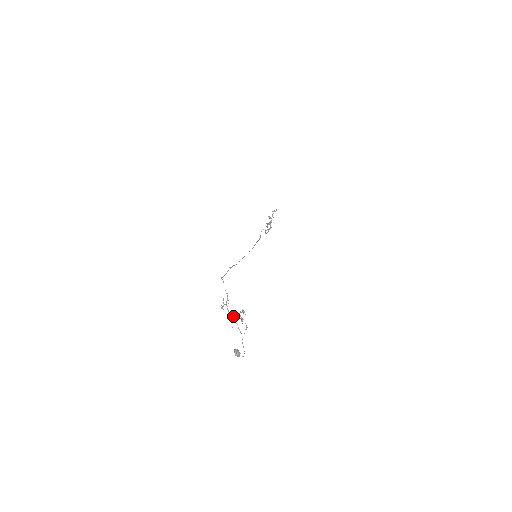
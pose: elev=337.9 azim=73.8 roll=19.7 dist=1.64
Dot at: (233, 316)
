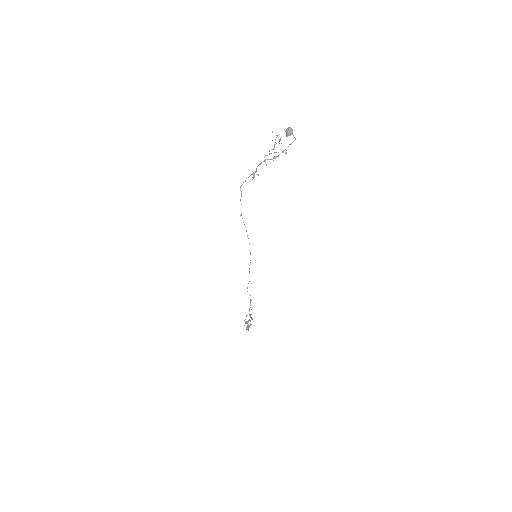
Dot at: (269, 151)
